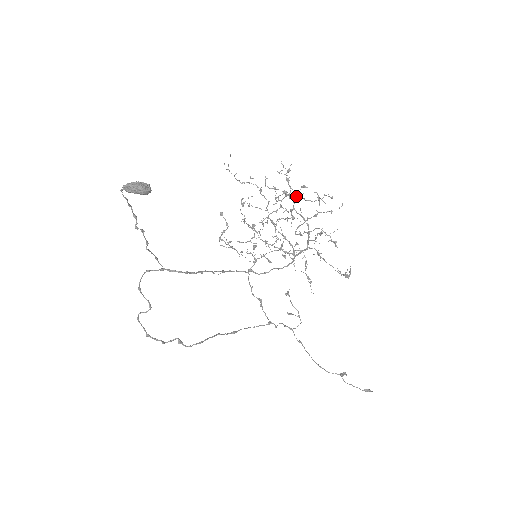
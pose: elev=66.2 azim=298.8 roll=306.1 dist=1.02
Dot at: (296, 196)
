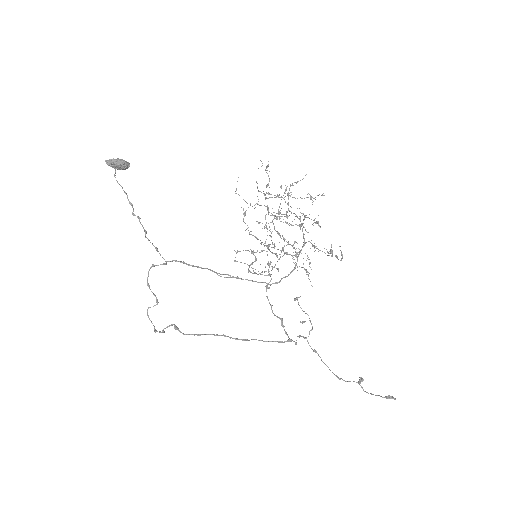
Dot at: occluded
